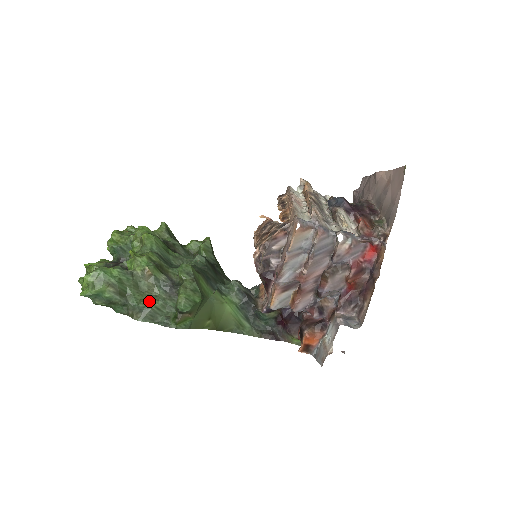
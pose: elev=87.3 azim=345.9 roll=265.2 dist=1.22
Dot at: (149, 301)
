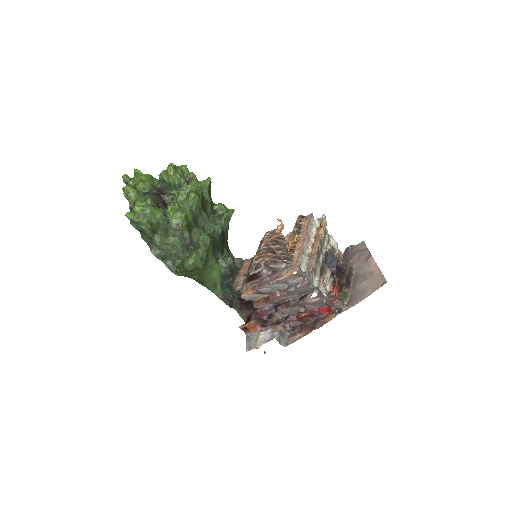
Dot at: (168, 247)
